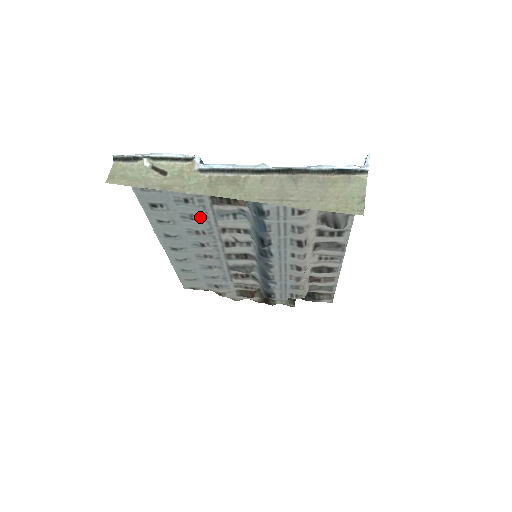
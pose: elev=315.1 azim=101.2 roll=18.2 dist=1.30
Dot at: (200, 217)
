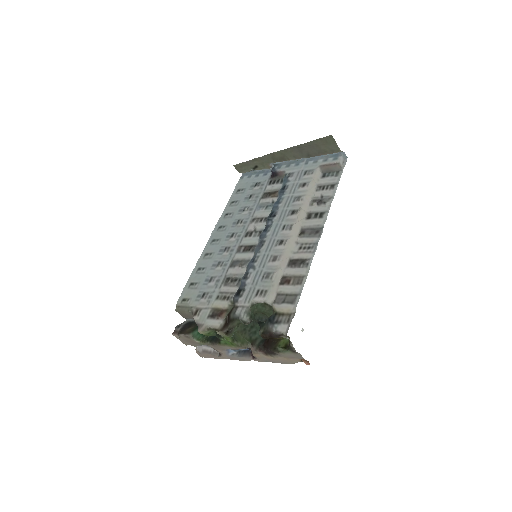
Dot at: (249, 210)
